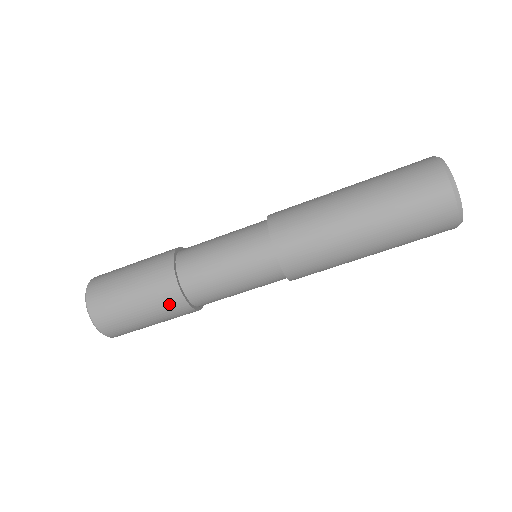
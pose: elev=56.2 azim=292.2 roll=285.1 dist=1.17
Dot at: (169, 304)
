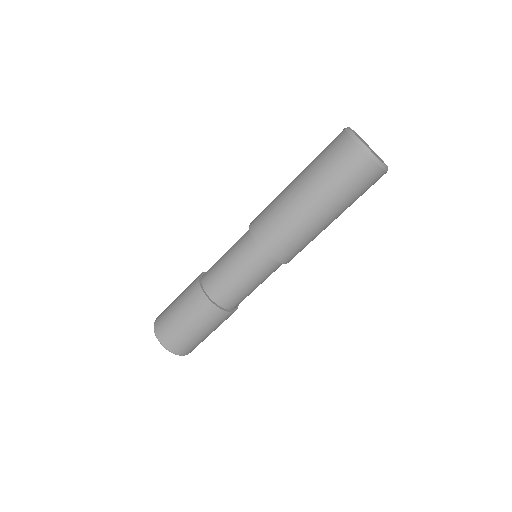
Dot at: (201, 308)
